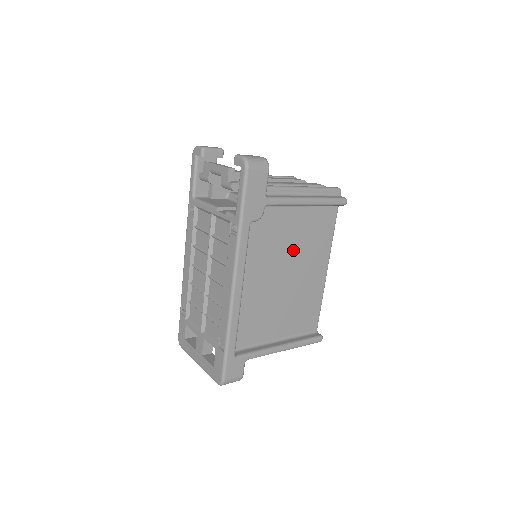
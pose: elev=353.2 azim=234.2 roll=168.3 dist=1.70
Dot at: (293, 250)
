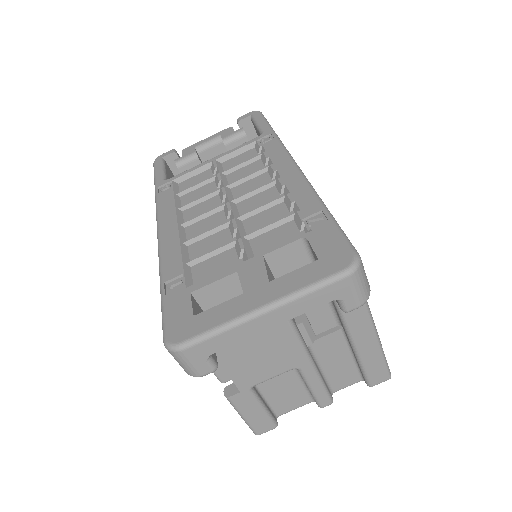
Dot at: occluded
